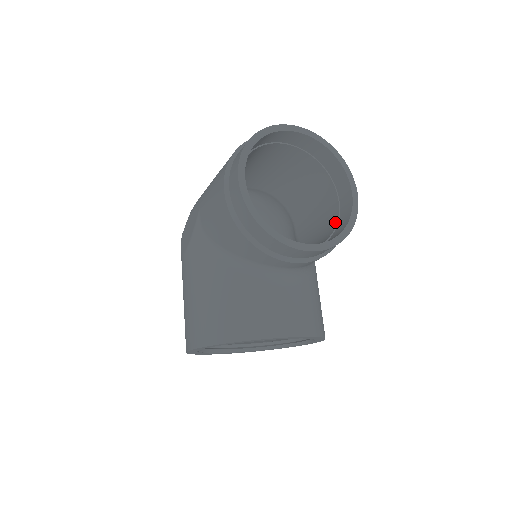
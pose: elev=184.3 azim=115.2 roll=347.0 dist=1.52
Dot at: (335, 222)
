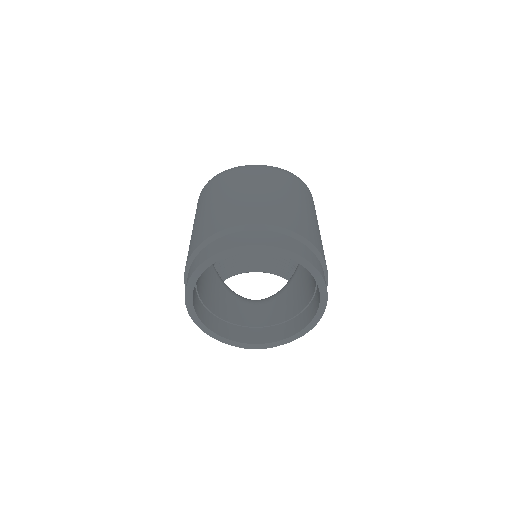
Dot at: (307, 301)
